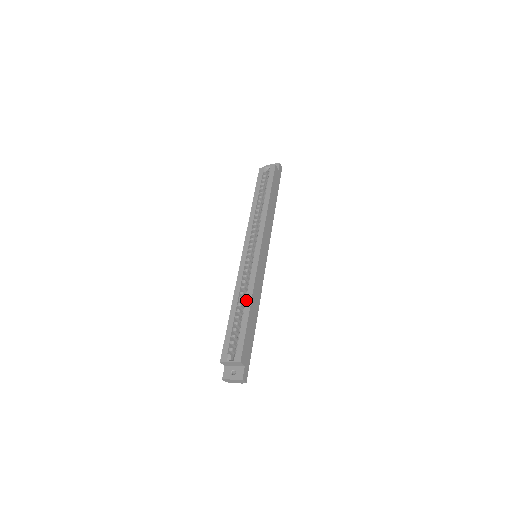
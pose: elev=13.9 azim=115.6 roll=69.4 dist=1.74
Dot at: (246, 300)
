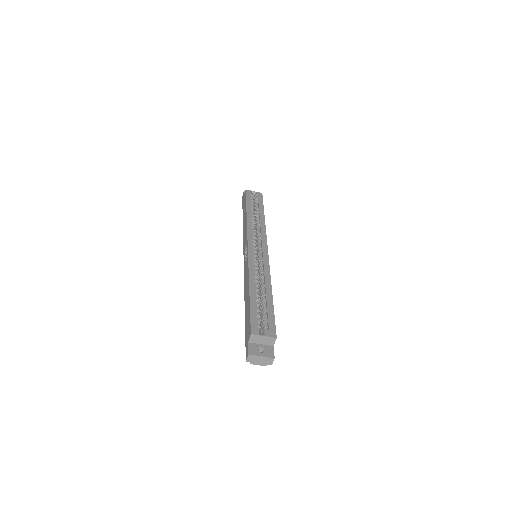
Dot at: (266, 286)
